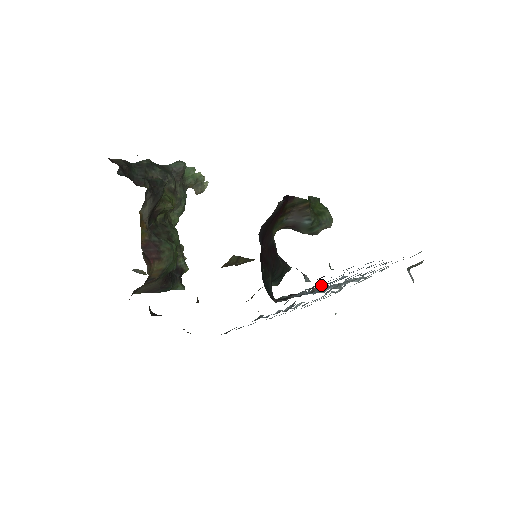
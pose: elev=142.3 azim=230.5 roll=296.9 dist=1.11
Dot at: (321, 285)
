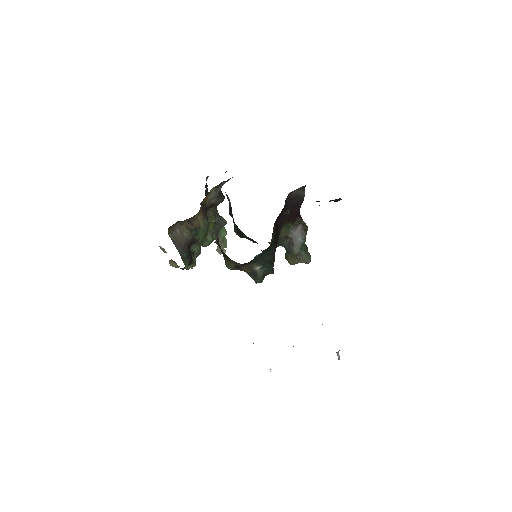
Dot at: occluded
